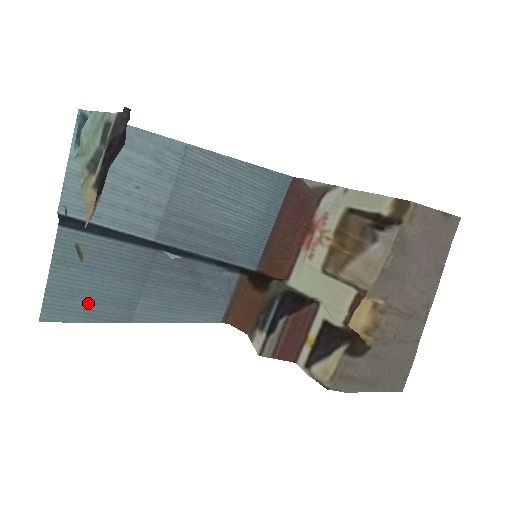
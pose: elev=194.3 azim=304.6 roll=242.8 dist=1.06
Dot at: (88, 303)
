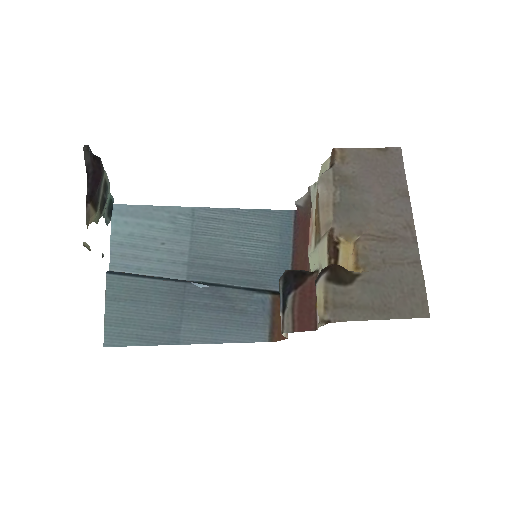
Dot at: (139, 330)
